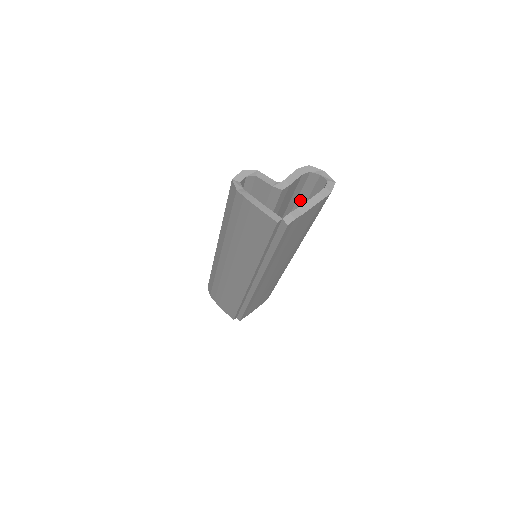
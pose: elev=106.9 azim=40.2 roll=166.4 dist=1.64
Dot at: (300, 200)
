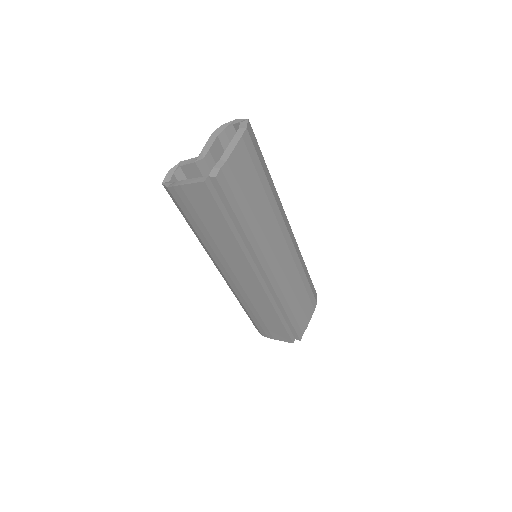
Dot at: occluded
